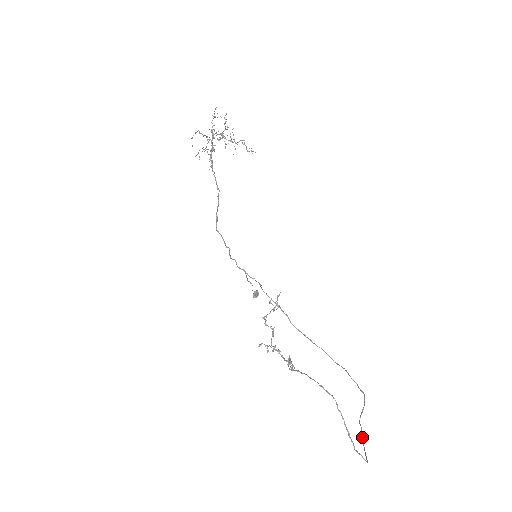
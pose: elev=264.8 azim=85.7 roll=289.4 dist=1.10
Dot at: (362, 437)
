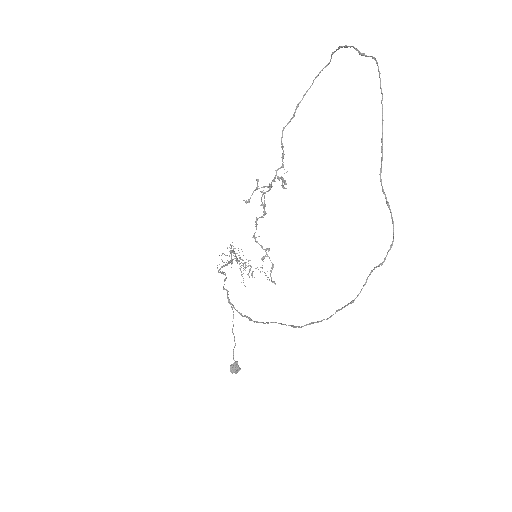
Dot at: occluded
